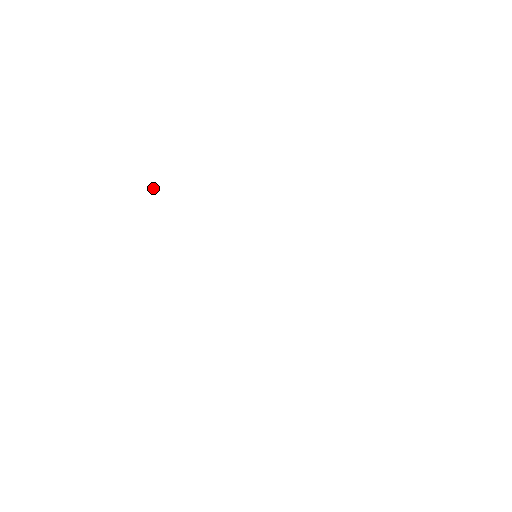
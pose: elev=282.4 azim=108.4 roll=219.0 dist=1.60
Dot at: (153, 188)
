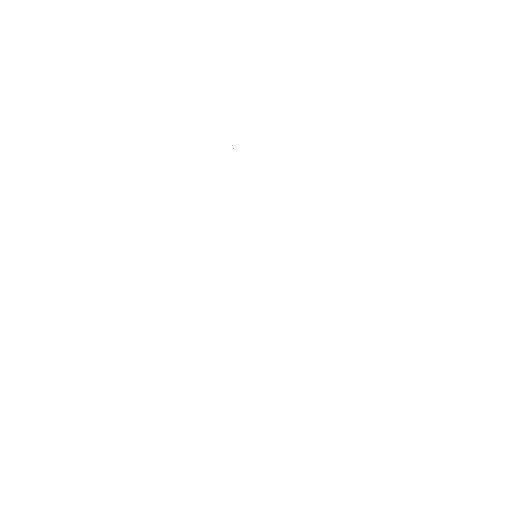
Dot at: occluded
